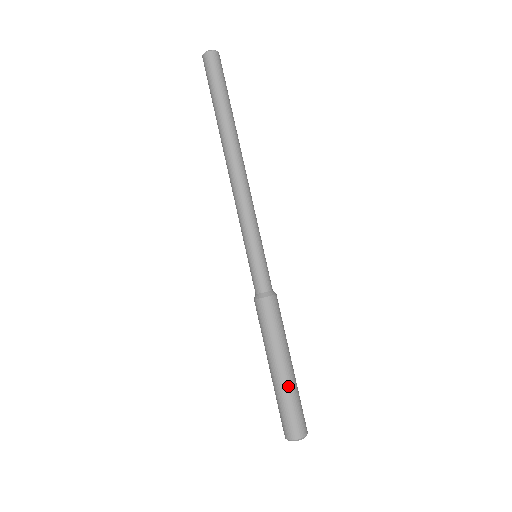
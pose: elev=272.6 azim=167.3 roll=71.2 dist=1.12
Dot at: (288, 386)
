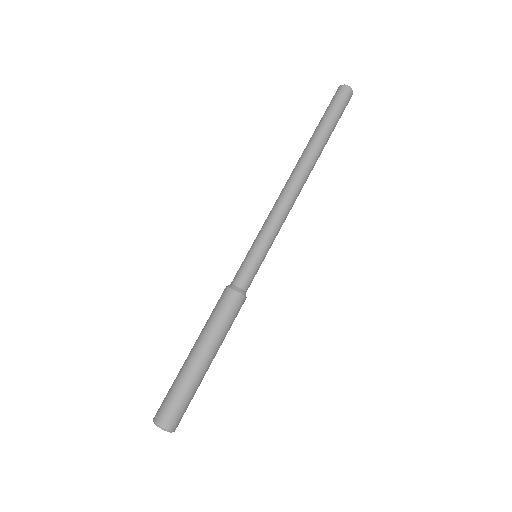
Dot at: (195, 377)
